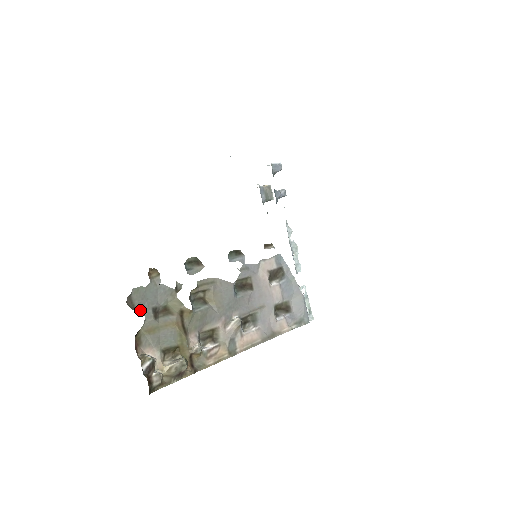
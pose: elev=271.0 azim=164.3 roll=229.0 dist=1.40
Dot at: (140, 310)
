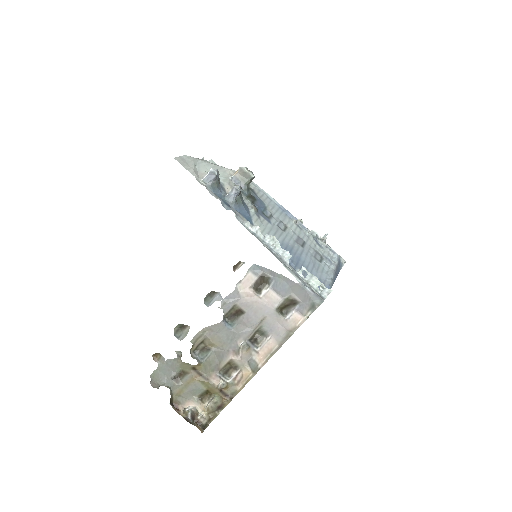
Dot at: (163, 385)
